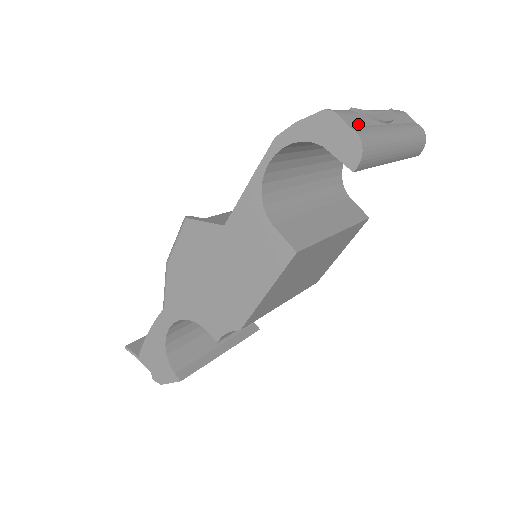
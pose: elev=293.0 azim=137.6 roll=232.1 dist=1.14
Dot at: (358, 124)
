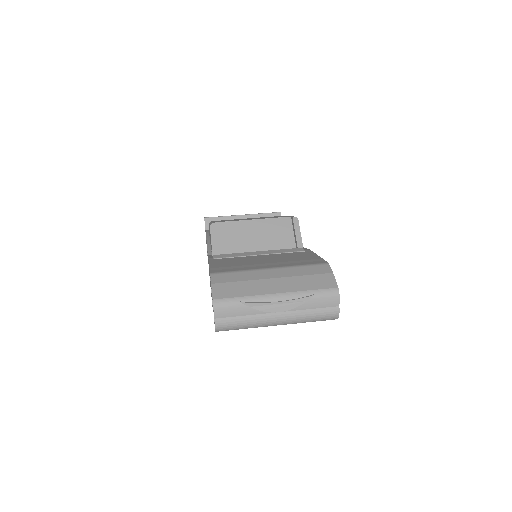
Dot at: (230, 316)
